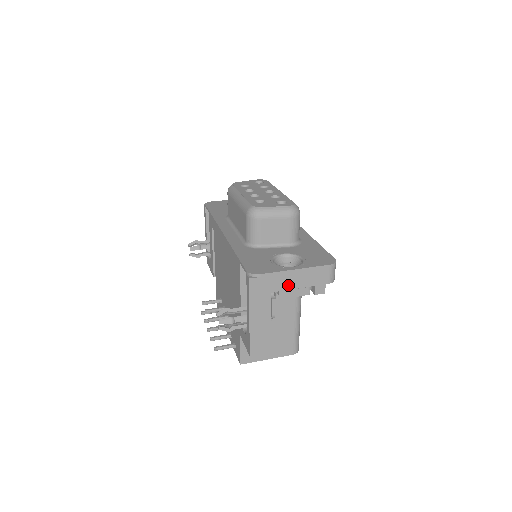
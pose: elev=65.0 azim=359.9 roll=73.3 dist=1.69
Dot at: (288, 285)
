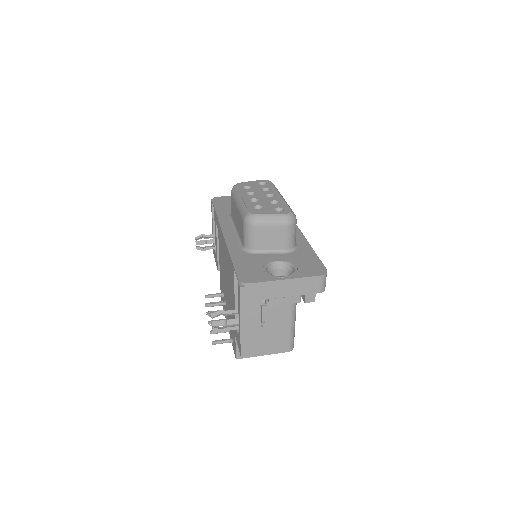
Dot at: (278, 294)
